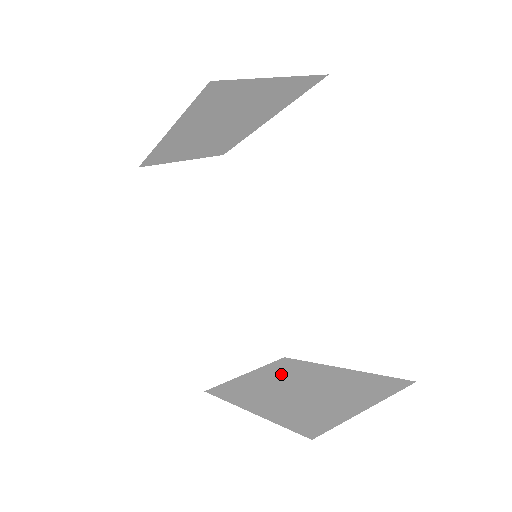
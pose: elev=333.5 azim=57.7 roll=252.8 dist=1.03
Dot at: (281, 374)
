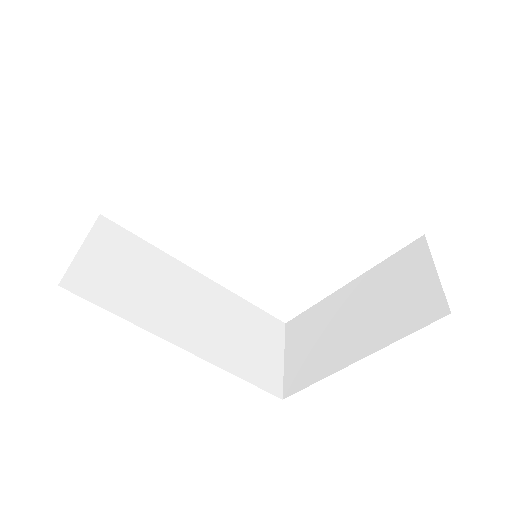
Dot at: (317, 328)
